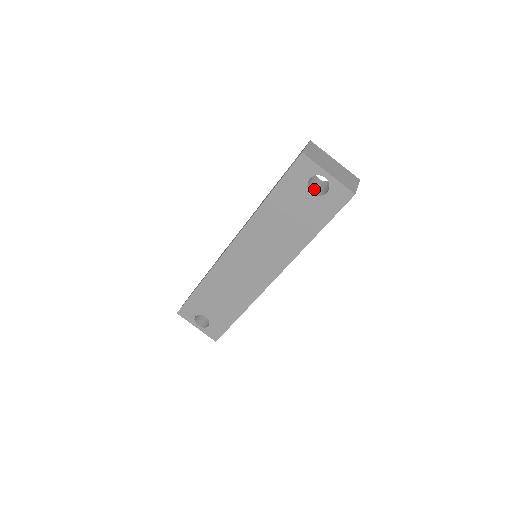
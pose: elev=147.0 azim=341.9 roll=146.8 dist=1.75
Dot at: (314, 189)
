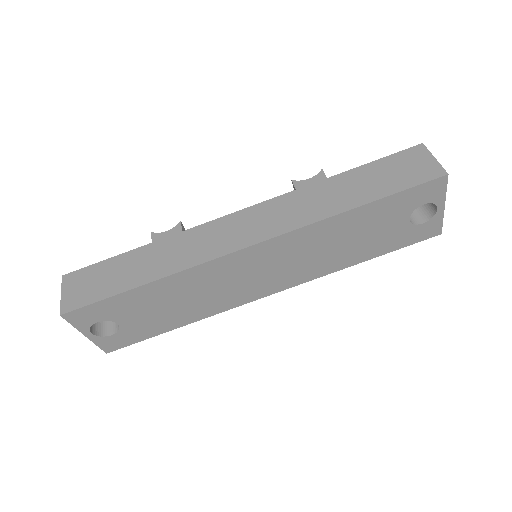
Dot at: occluded
